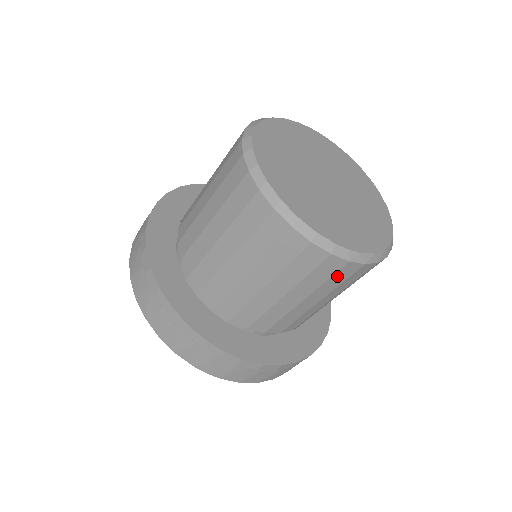
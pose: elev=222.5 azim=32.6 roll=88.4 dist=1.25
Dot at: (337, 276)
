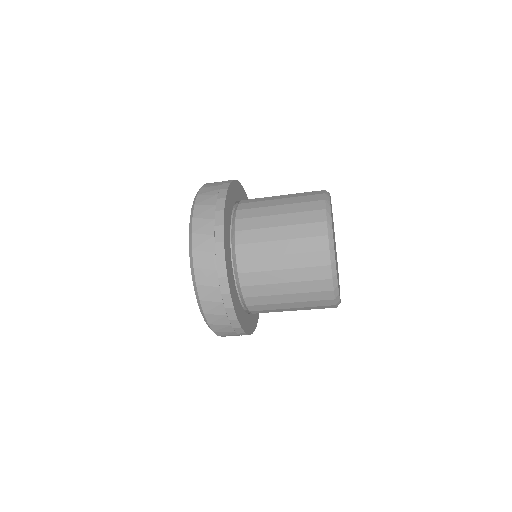
Dot at: occluded
